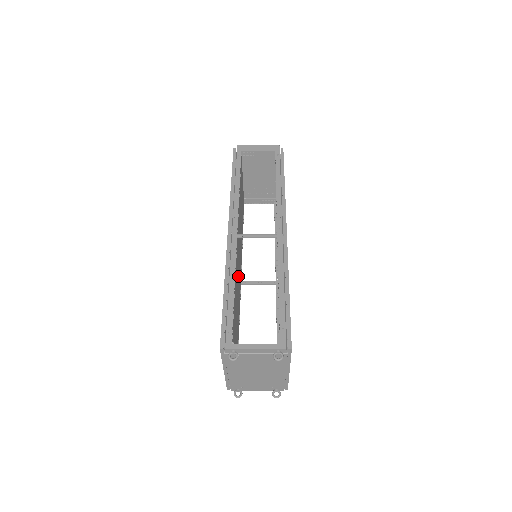
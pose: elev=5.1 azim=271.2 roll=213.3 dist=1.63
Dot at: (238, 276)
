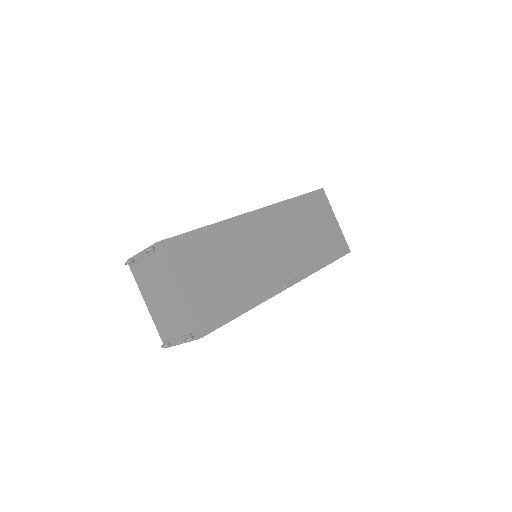
Dot at: occluded
